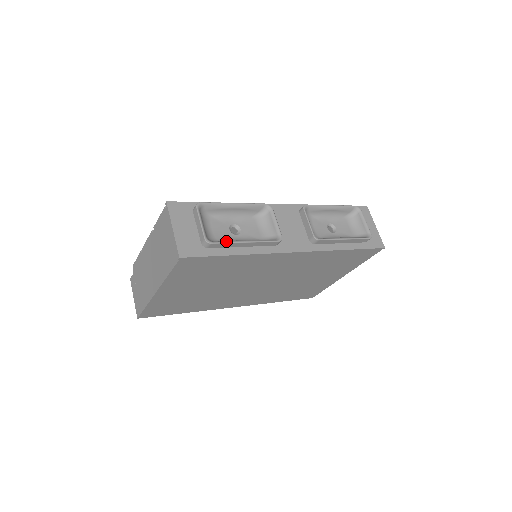
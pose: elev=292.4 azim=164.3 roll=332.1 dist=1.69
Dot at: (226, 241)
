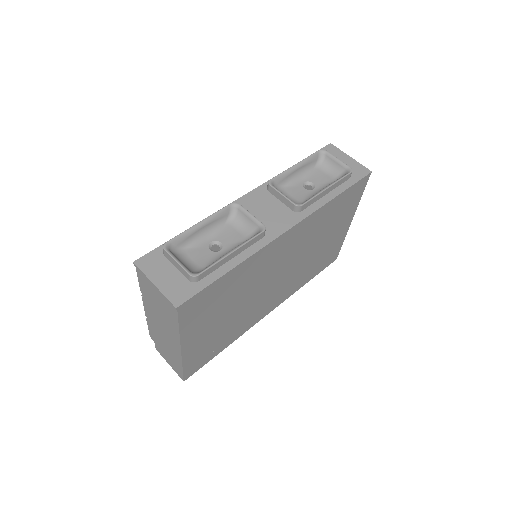
Dot at: (212, 264)
